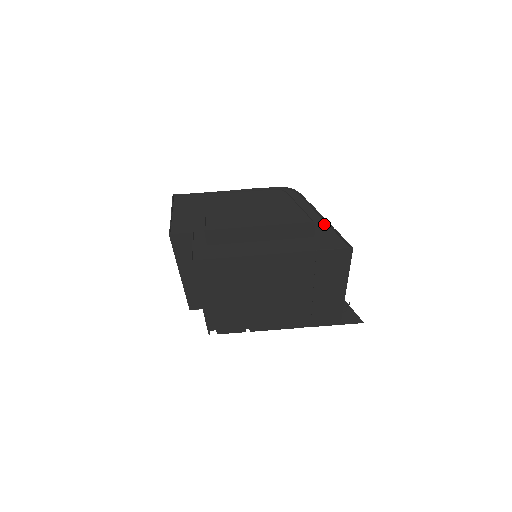
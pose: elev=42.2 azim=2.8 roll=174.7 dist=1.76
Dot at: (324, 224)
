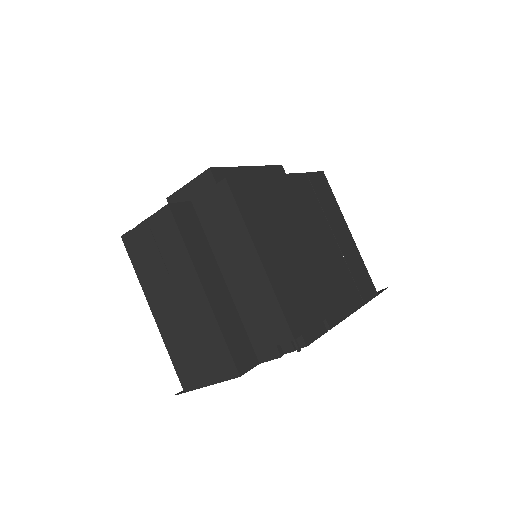
Dot at: occluded
